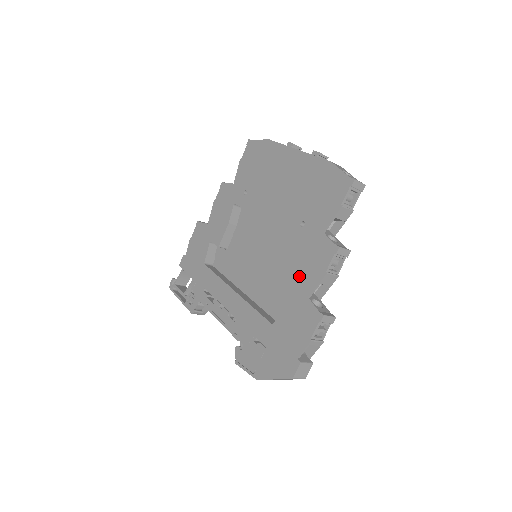
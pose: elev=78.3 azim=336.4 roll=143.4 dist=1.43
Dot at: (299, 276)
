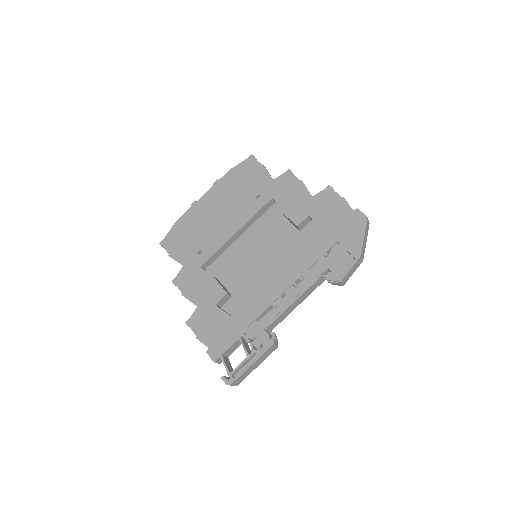
Dot at: (294, 203)
